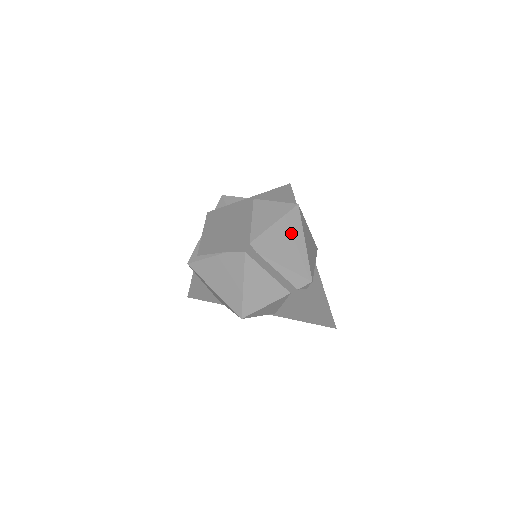
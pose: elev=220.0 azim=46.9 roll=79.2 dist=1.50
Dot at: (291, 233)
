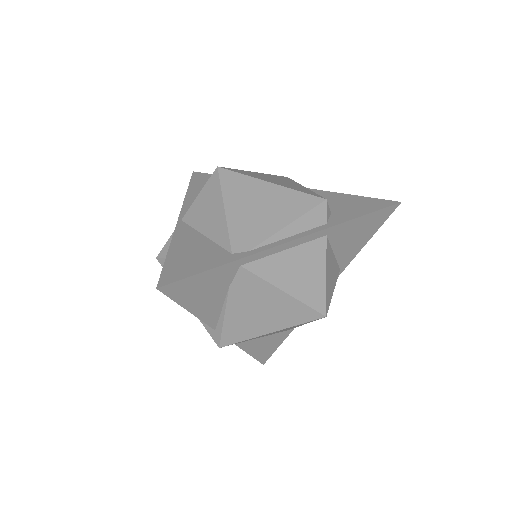
Dot at: (249, 194)
